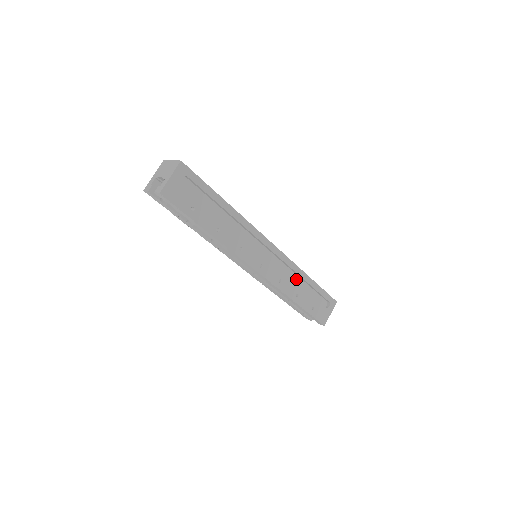
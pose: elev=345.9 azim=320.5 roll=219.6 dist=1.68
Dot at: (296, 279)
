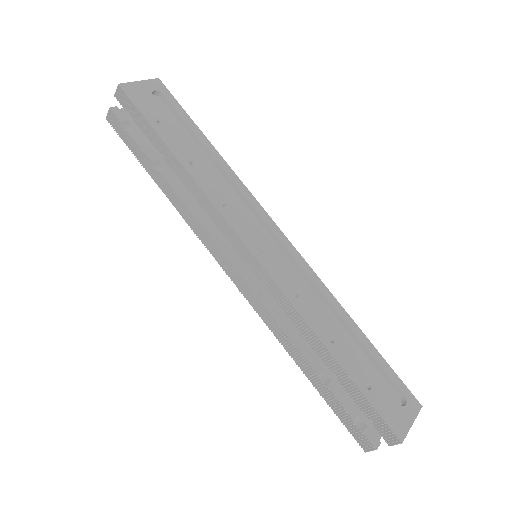
Dot at: occluded
